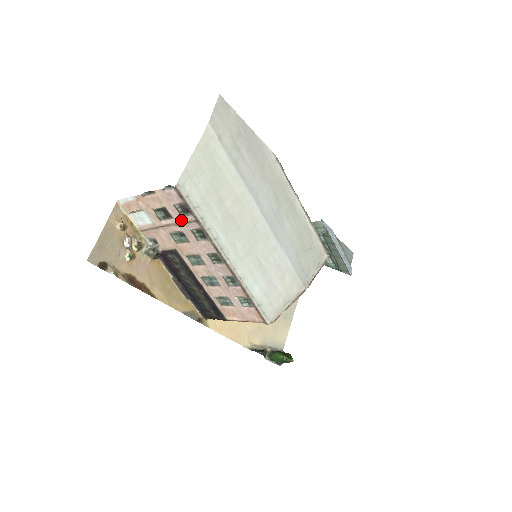
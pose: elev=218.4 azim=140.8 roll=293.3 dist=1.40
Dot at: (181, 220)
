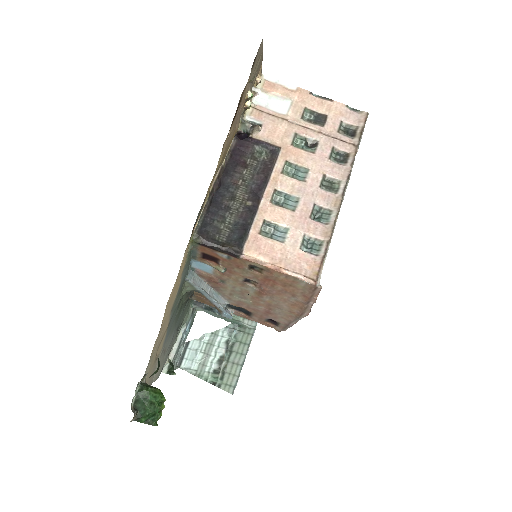
Dot at: (334, 134)
